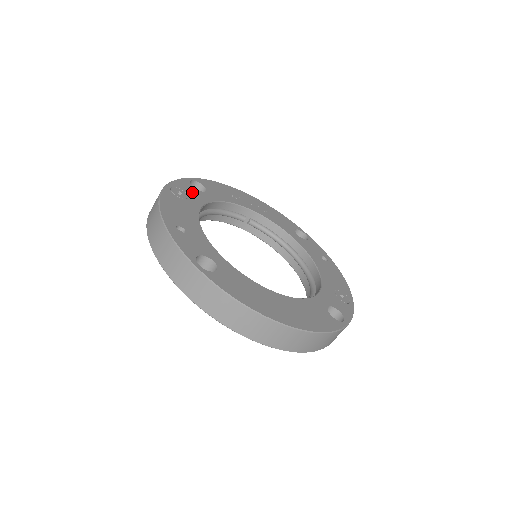
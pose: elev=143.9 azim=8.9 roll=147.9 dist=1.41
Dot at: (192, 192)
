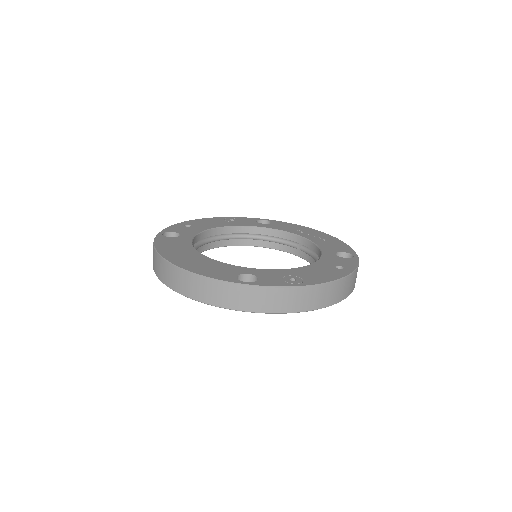
Dot at: (247, 222)
